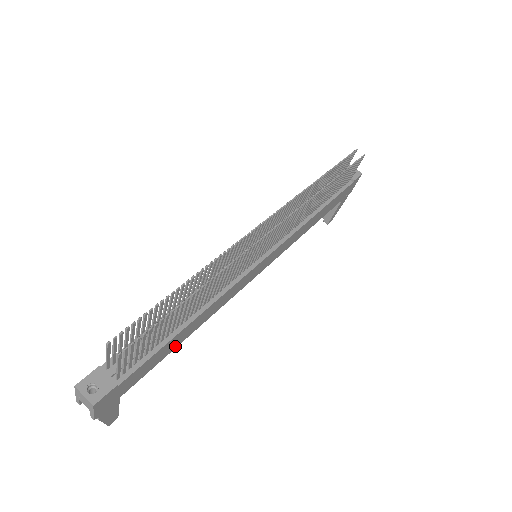
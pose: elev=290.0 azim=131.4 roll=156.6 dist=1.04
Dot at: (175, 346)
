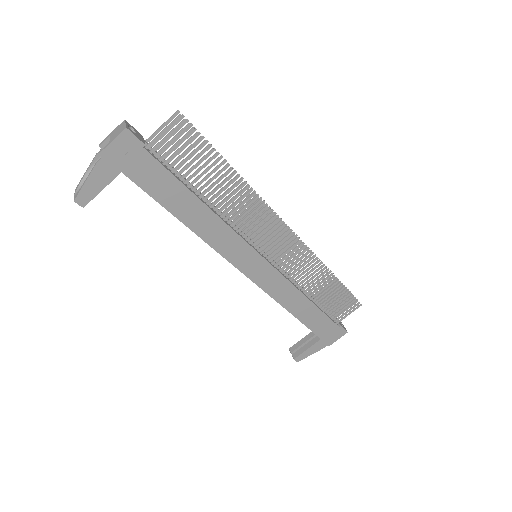
Dot at: (173, 209)
